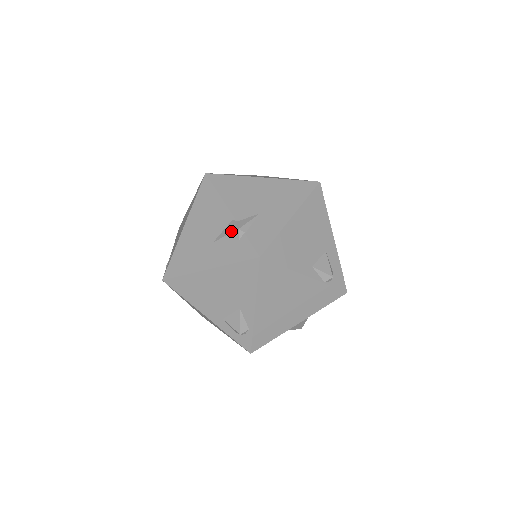
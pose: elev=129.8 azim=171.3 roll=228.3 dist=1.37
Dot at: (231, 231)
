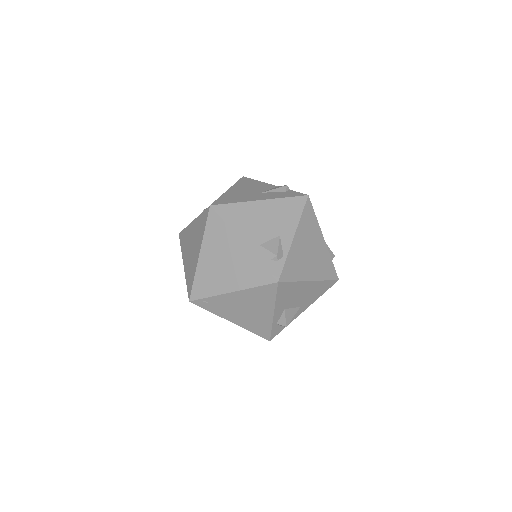
Dot at: (279, 187)
